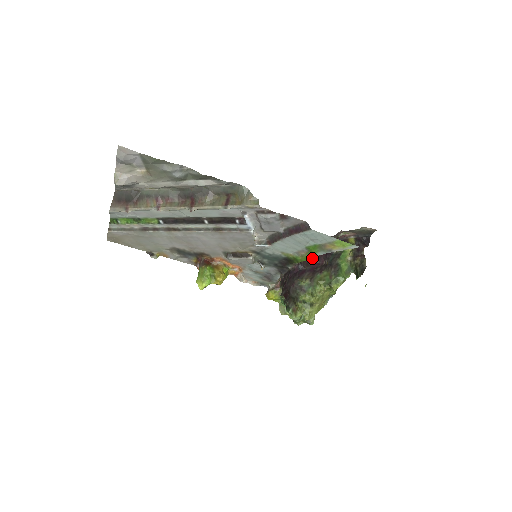
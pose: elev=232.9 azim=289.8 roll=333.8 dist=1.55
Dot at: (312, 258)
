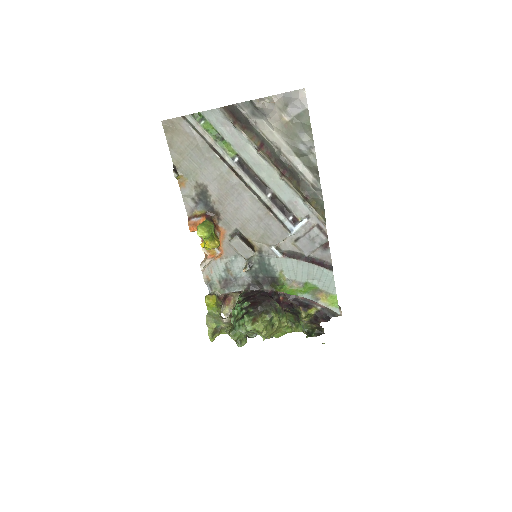
Dot at: (275, 299)
